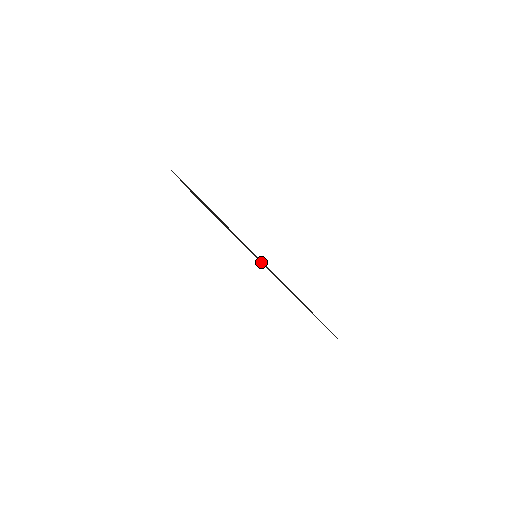
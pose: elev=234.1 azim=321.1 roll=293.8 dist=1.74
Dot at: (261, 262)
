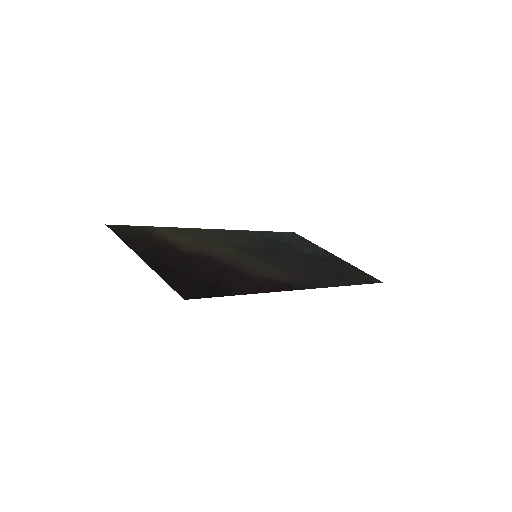
Dot at: (280, 285)
